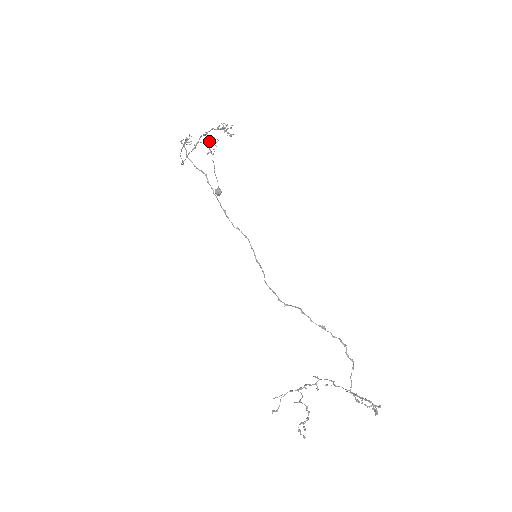
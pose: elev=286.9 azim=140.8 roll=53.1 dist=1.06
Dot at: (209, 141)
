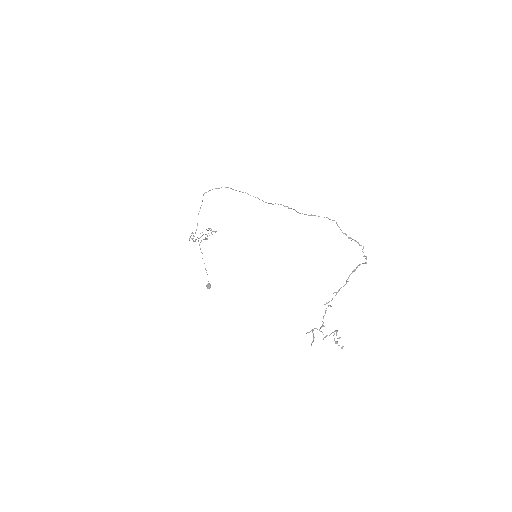
Dot at: occluded
